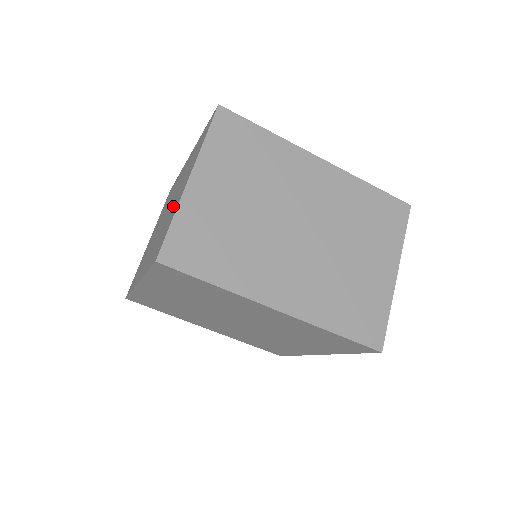
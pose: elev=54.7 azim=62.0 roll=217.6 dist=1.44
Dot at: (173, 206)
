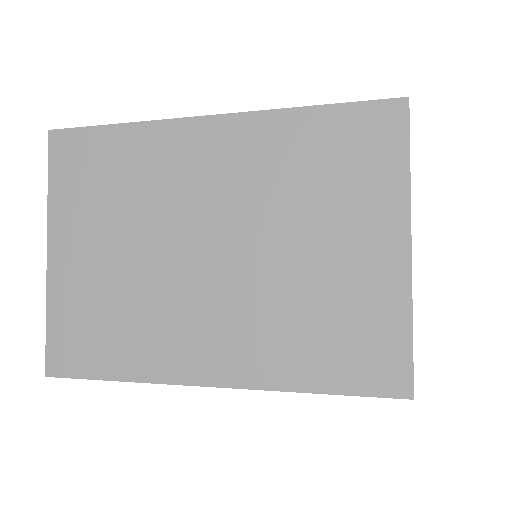
Dot at: occluded
